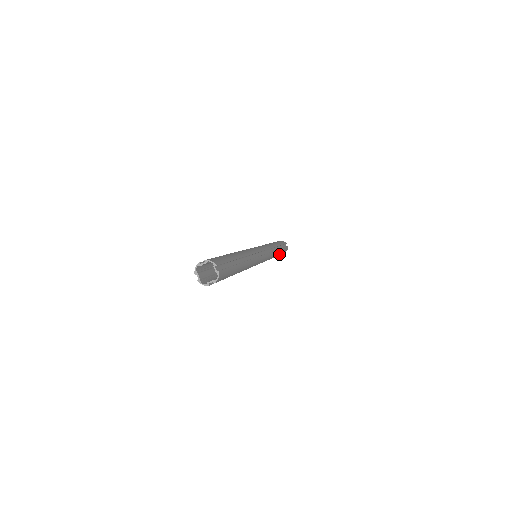
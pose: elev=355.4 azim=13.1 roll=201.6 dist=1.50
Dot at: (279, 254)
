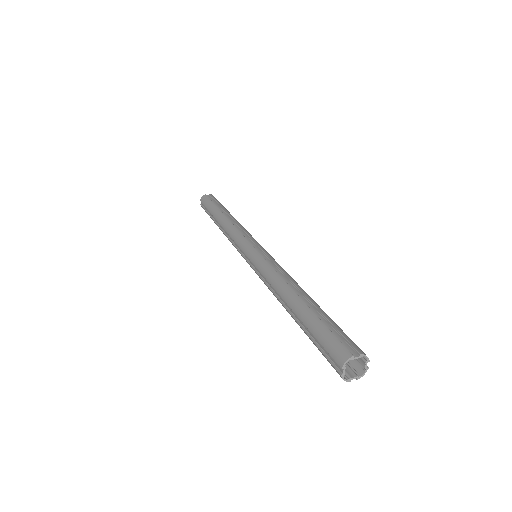
Dot at: occluded
